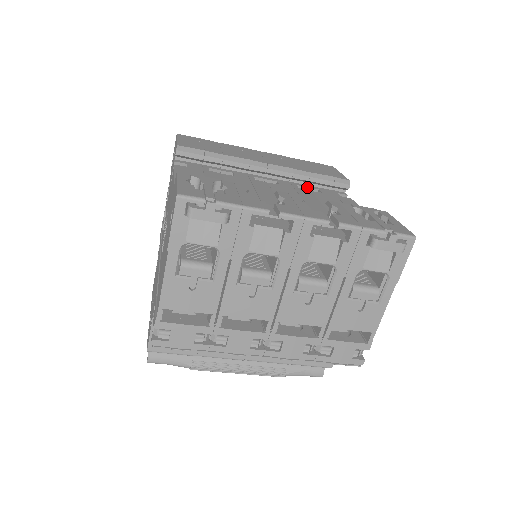
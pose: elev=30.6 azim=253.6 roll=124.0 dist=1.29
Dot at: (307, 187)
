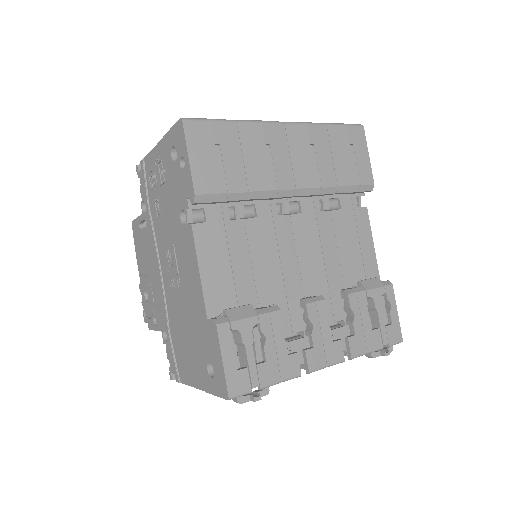
Dot at: (328, 197)
